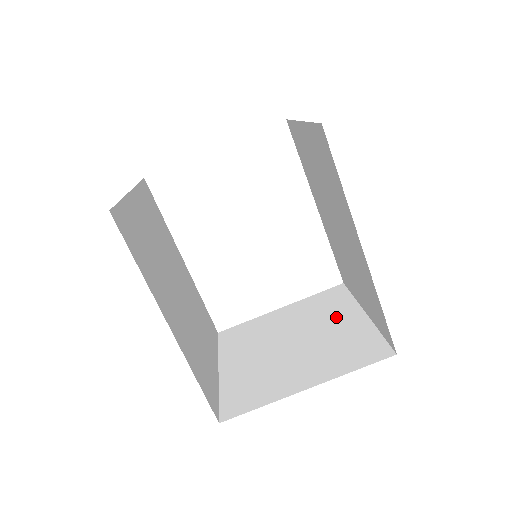
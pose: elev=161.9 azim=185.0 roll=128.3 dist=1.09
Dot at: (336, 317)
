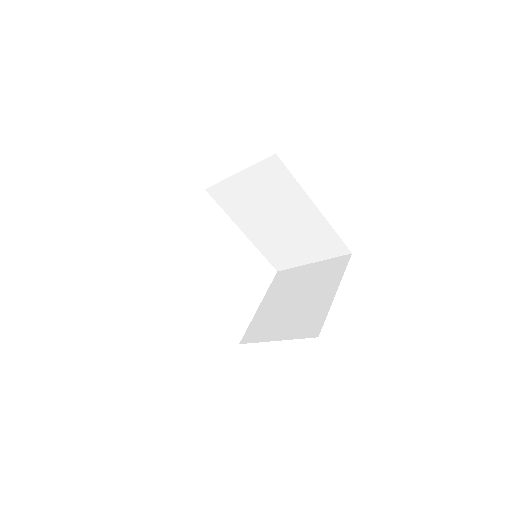
Dot at: (300, 276)
